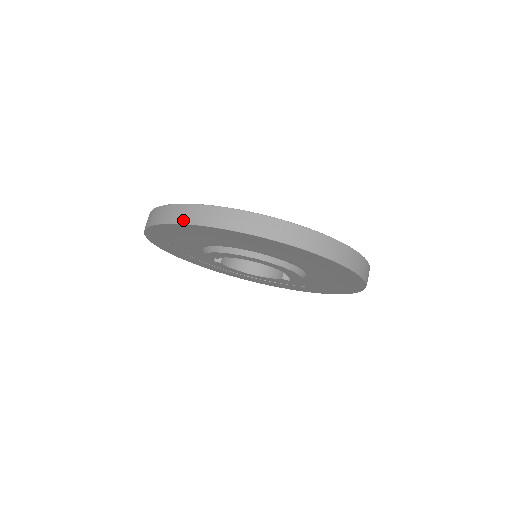
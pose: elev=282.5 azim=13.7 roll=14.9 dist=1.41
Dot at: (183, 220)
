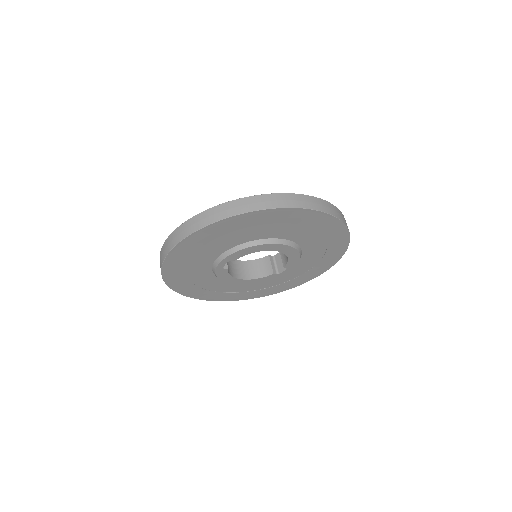
Dot at: (249, 209)
